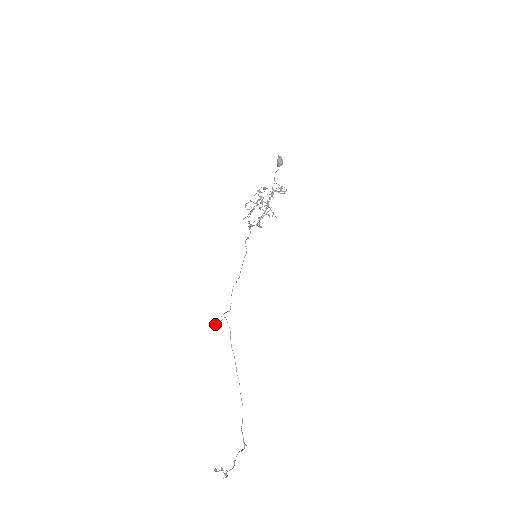
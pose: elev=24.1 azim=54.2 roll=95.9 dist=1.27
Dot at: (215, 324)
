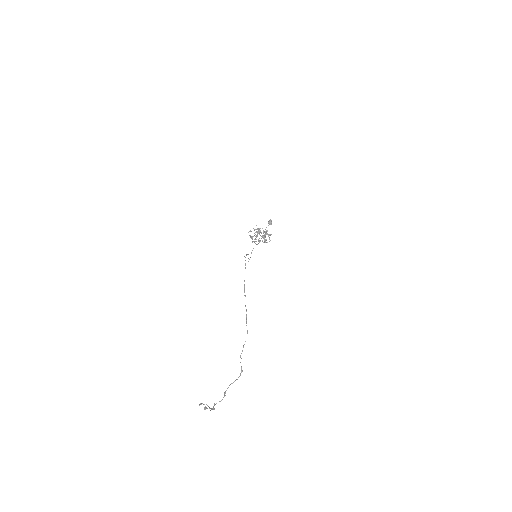
Dot at: (246, 254)
